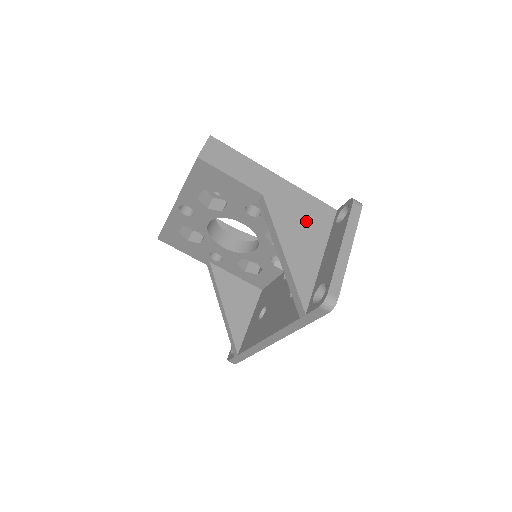
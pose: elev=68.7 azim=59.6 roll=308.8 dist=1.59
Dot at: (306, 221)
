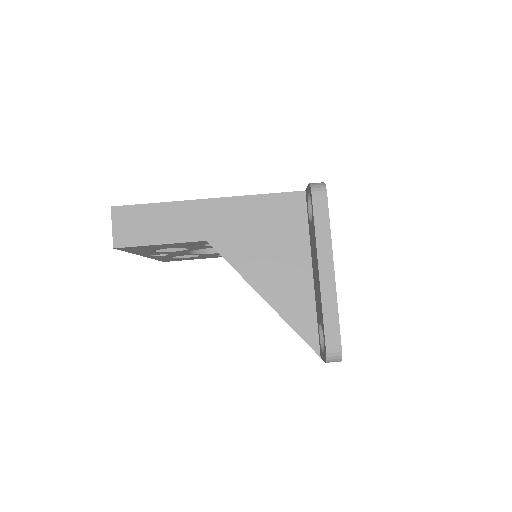
Dot at: (272, 237)
